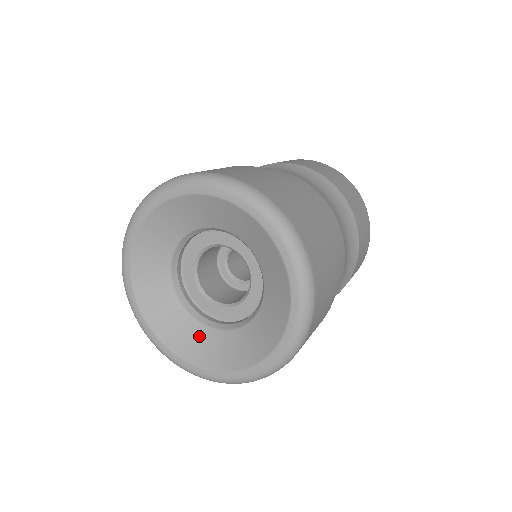
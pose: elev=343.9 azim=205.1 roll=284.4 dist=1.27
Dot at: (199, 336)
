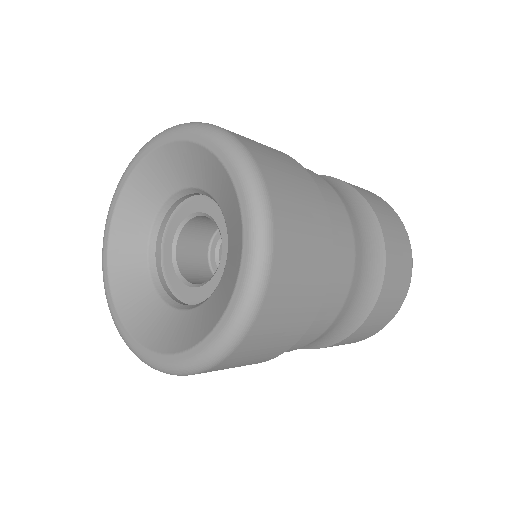
Dot at: (167, 320)
